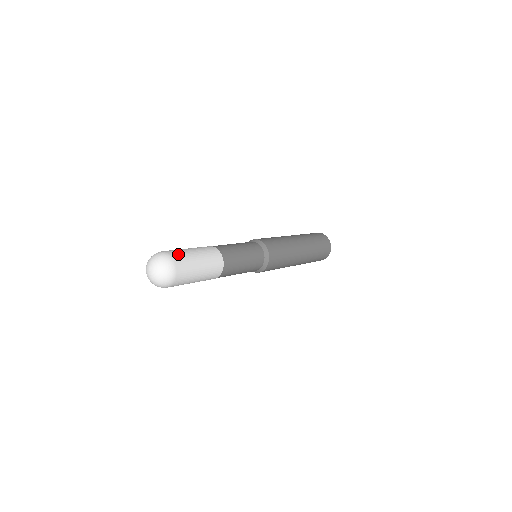
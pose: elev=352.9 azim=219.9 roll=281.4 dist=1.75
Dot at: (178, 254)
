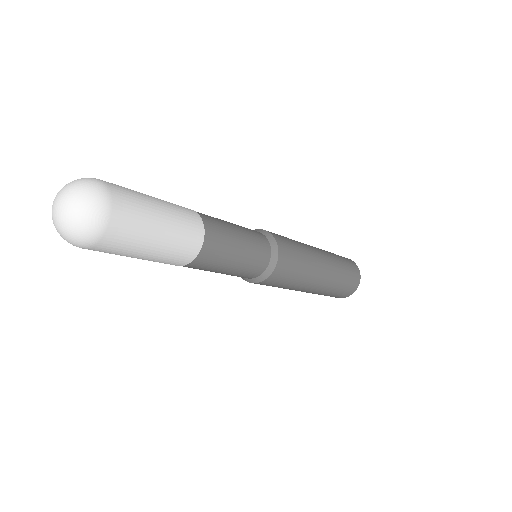
Dot at: (127, 198)
